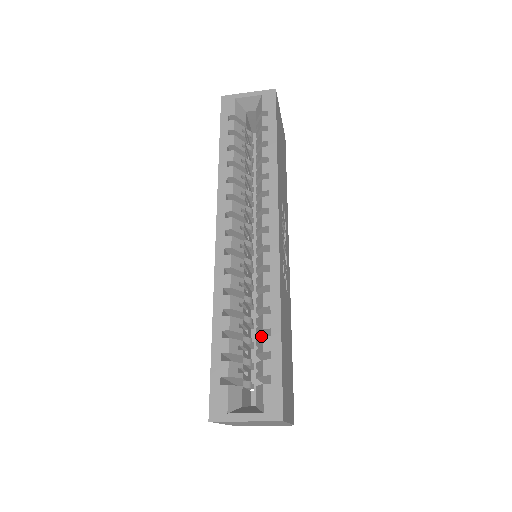
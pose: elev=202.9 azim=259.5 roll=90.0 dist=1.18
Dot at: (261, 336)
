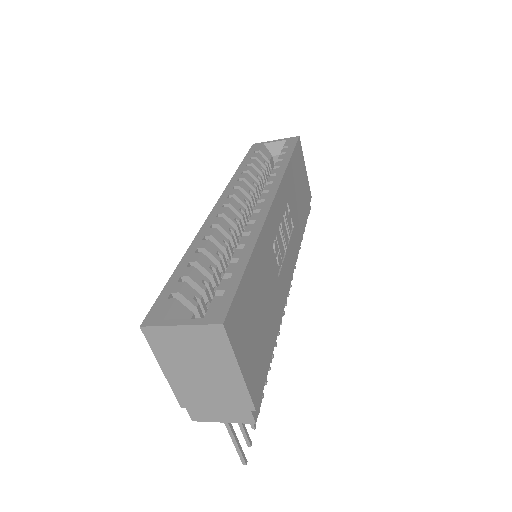
Dot at: occluded
